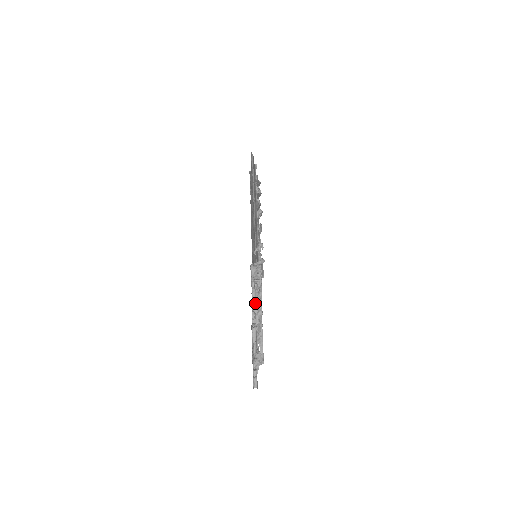
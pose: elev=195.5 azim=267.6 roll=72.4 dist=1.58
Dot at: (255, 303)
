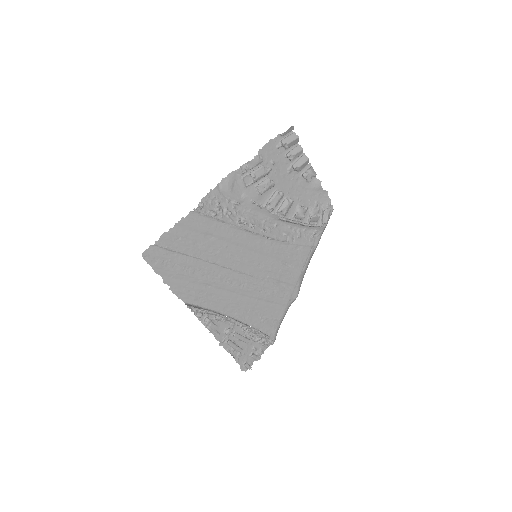
Dot at: (215, 334)
